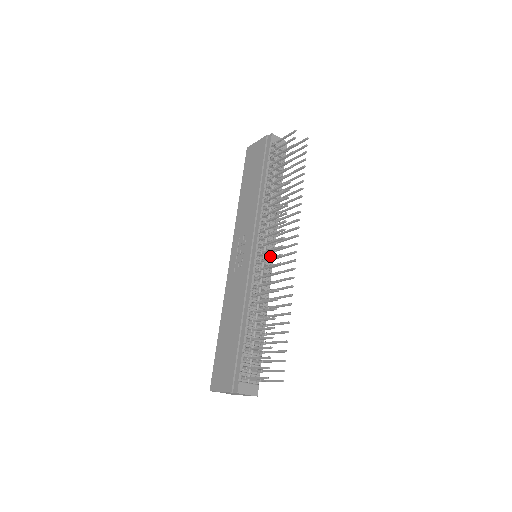
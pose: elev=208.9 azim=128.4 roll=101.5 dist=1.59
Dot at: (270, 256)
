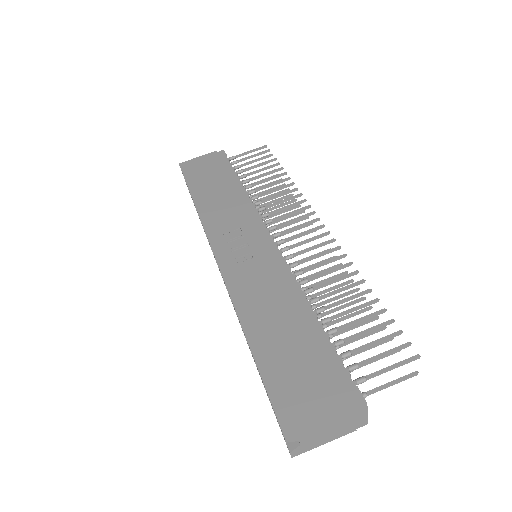
Dot at: occluded
